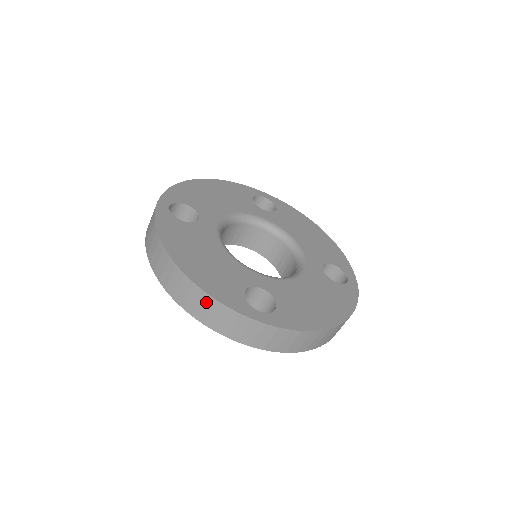
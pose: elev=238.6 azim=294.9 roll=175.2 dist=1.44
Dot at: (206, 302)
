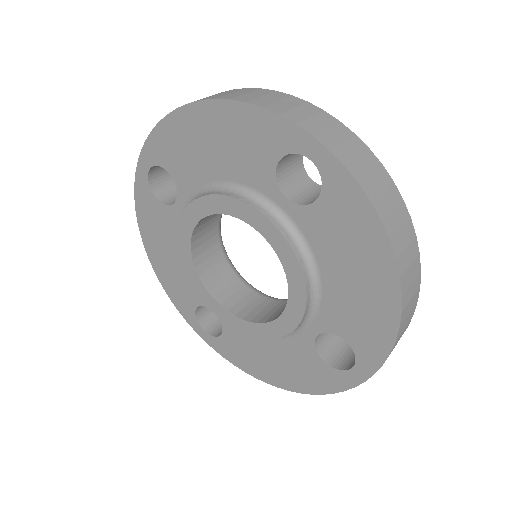
Dot at: (275, 95)
